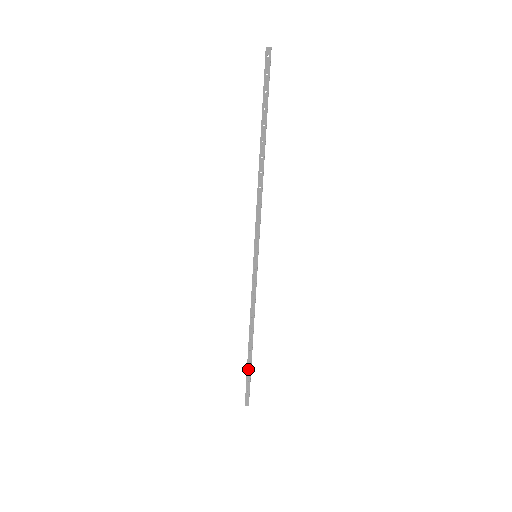
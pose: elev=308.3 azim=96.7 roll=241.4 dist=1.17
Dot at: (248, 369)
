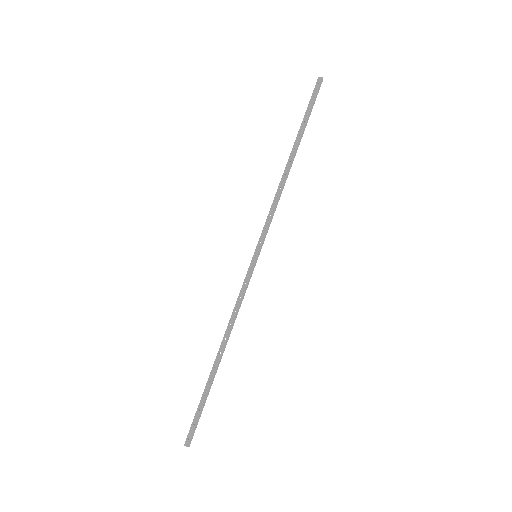
Dot at: (205, 392)
